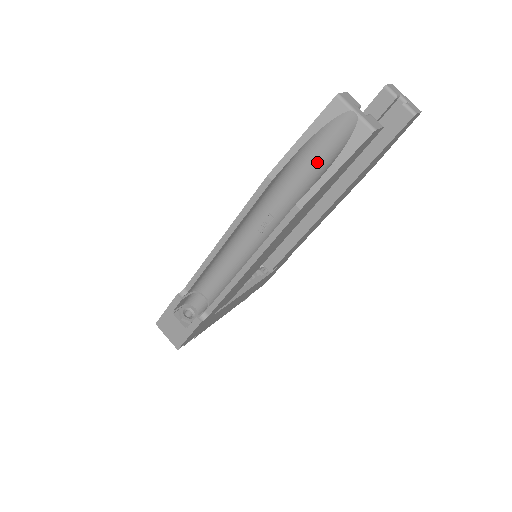
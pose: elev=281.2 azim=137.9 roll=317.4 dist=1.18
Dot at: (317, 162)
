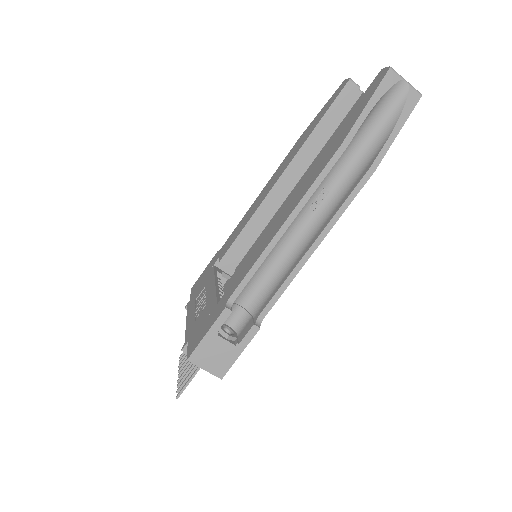
Dot at: (373, 129)
